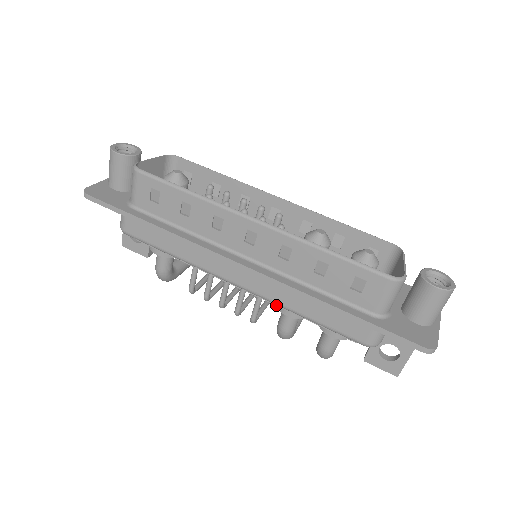
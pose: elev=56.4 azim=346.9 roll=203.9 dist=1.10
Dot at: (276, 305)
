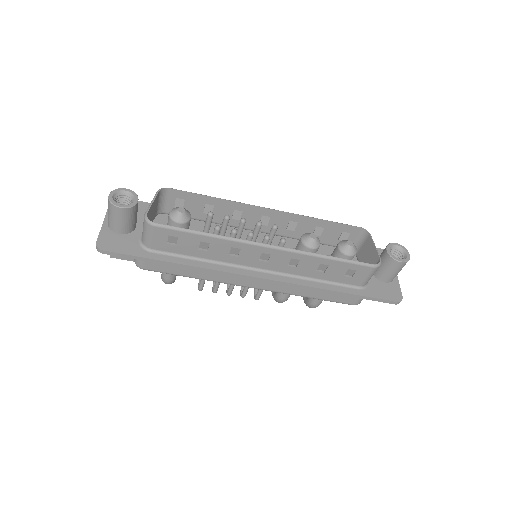
Dot at: occluded
